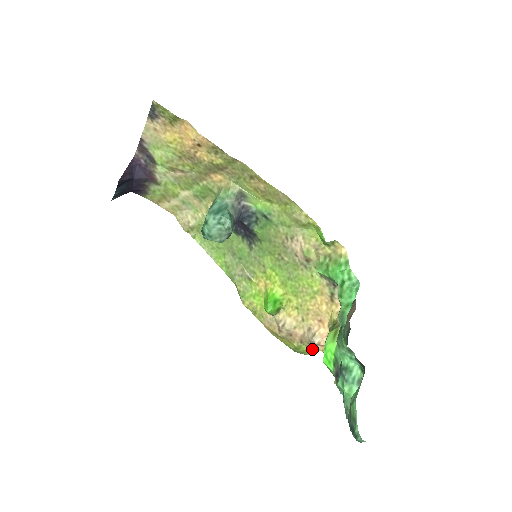
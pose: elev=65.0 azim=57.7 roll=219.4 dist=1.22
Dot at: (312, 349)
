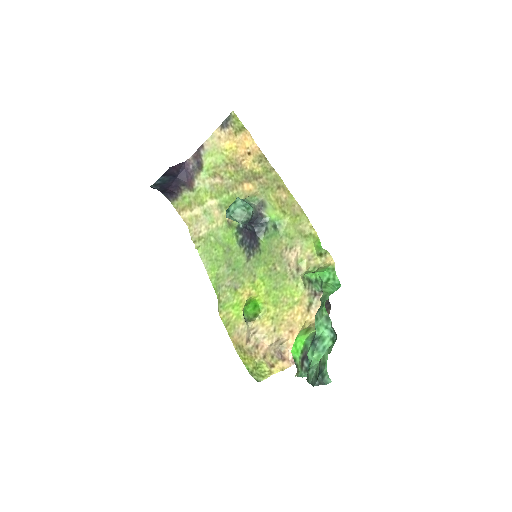
Dot at: (270, 371)
